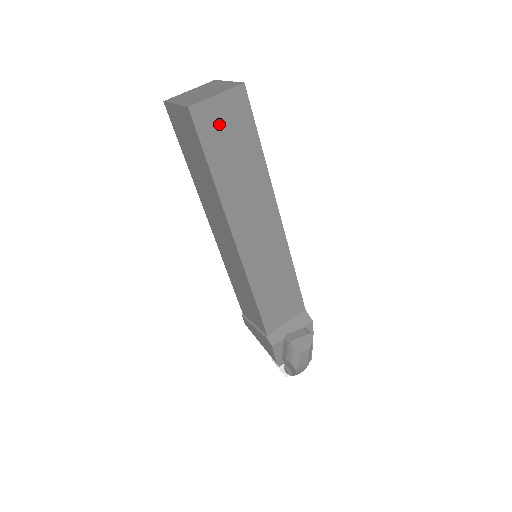
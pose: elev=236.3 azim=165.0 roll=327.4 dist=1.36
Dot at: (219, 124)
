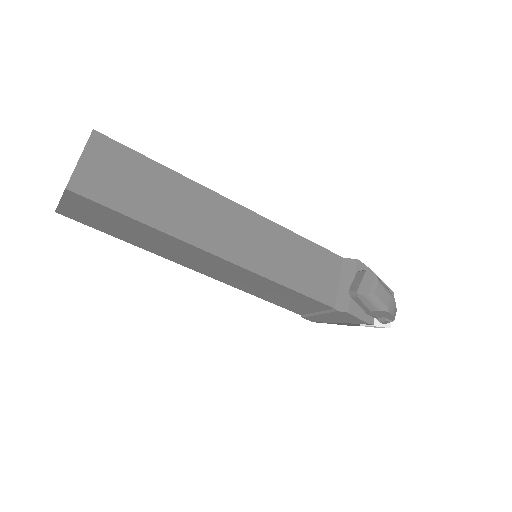
Dot at: (106, 179)
